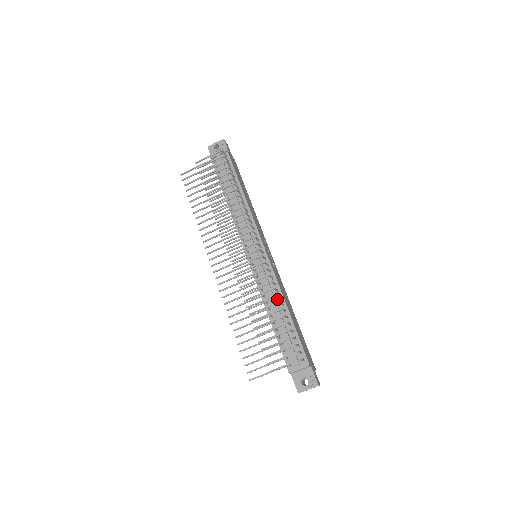
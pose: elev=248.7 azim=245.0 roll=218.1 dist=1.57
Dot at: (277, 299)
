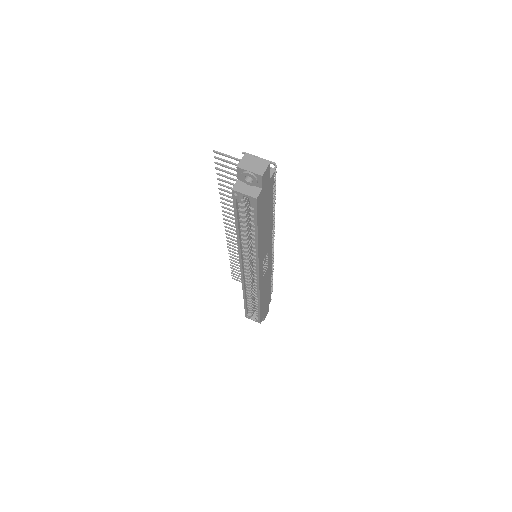
Dot at: occluded
